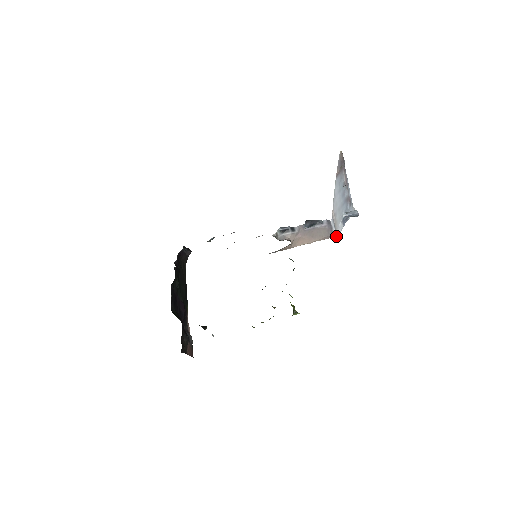
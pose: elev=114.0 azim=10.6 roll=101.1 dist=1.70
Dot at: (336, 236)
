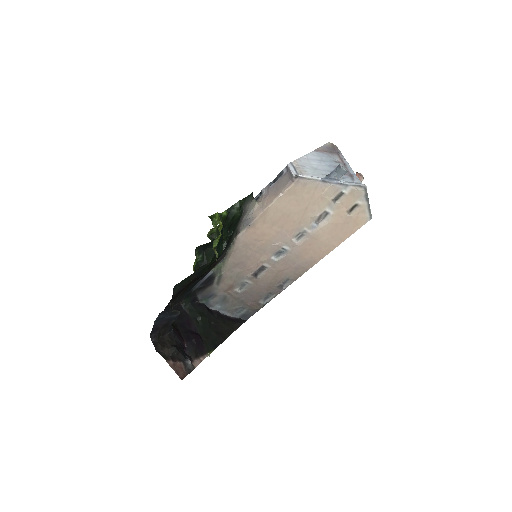
Dot at: (296, 176)
